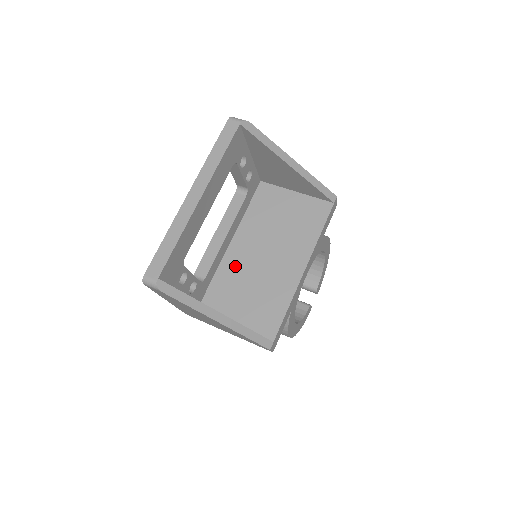
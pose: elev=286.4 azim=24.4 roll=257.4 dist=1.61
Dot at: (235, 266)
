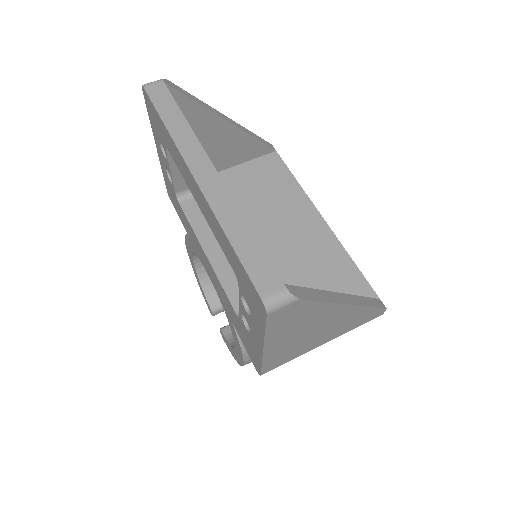
Dot at: occluded
